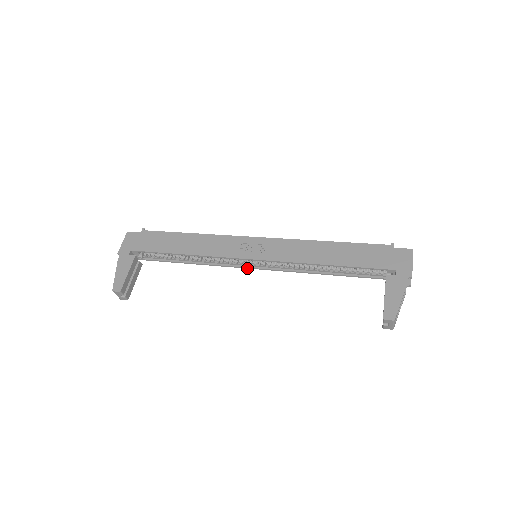
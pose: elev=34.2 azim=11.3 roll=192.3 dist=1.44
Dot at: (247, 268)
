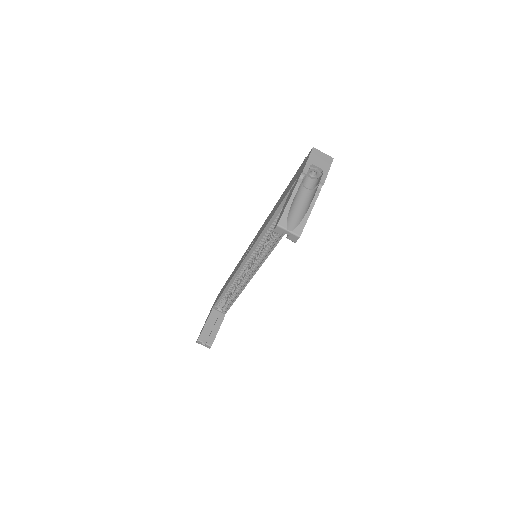
Dot at: occluded
